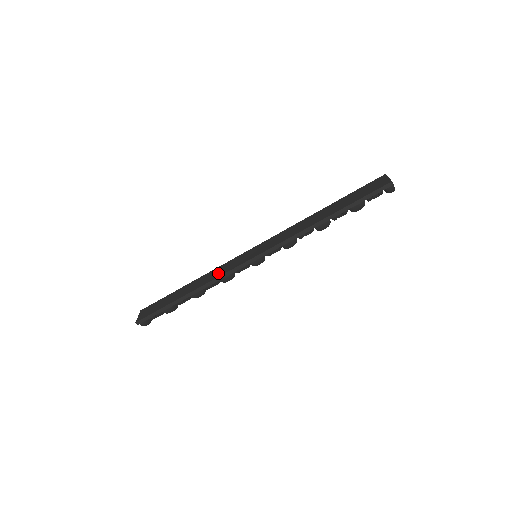
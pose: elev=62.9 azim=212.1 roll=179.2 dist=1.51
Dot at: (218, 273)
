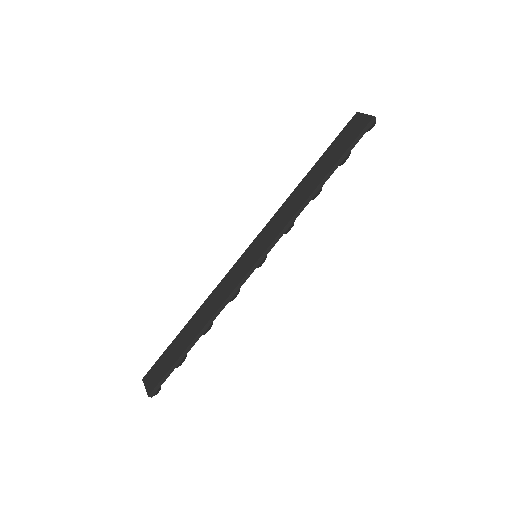
Dot at: (223, 294)
